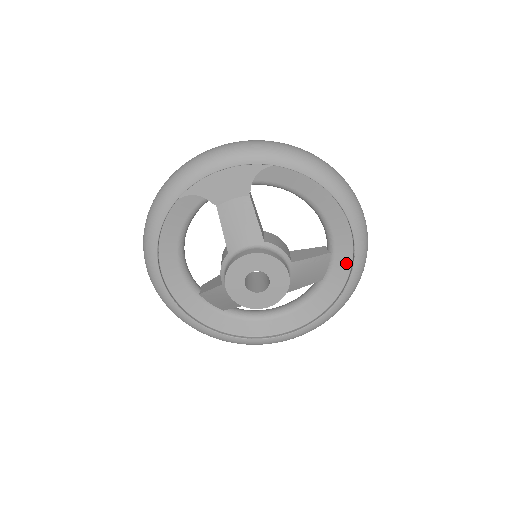
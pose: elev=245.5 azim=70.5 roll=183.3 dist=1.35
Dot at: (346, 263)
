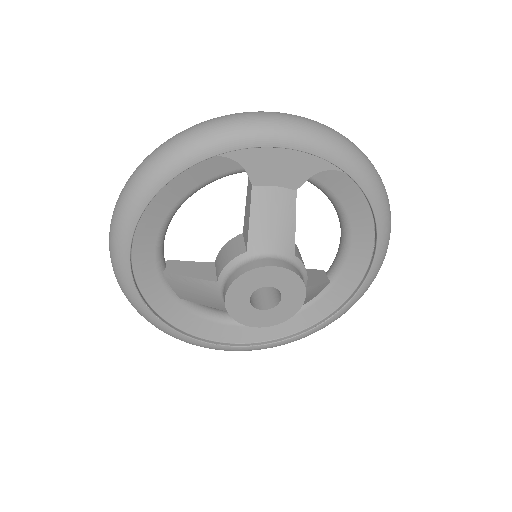
Dot at: (340, 298)
